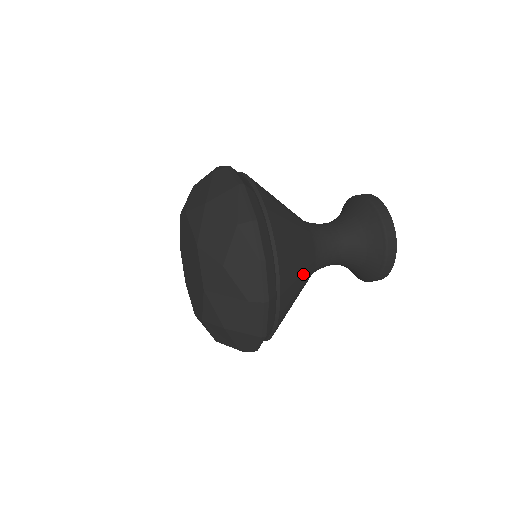
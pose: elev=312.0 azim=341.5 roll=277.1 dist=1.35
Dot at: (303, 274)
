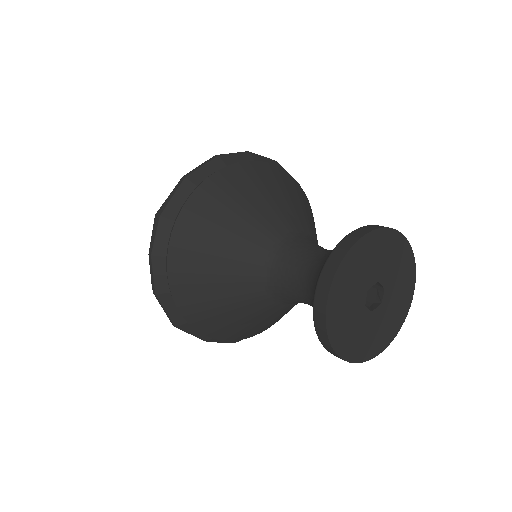
Dot at: (230, 292)
